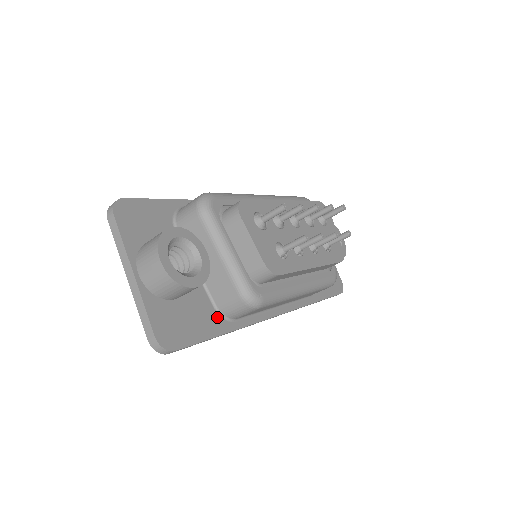
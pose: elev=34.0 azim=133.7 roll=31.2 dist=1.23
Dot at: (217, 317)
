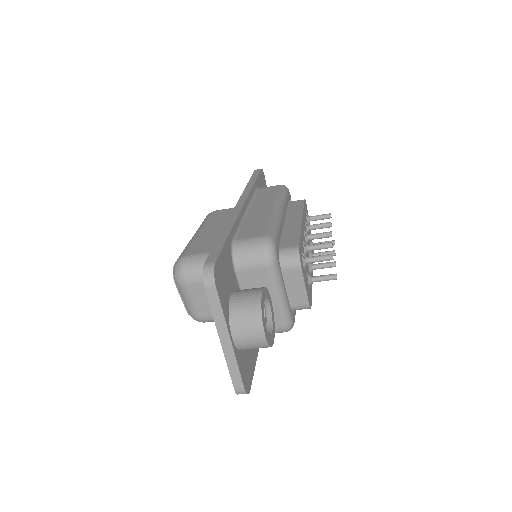
Dot at: occluded
